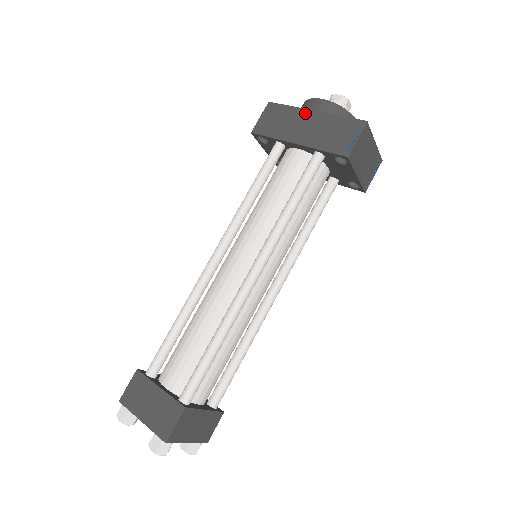
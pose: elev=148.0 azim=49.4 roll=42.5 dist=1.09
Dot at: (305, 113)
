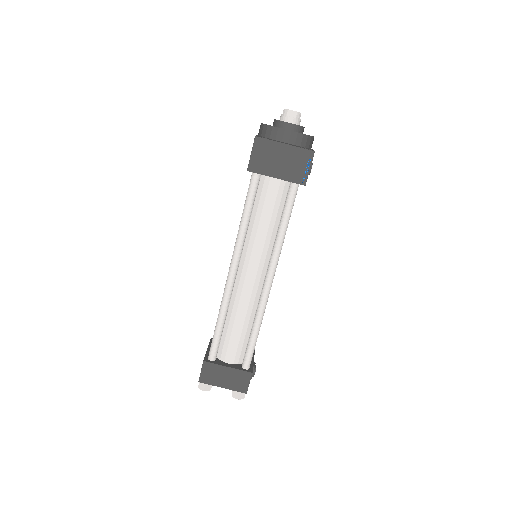
Dot at: occluded
